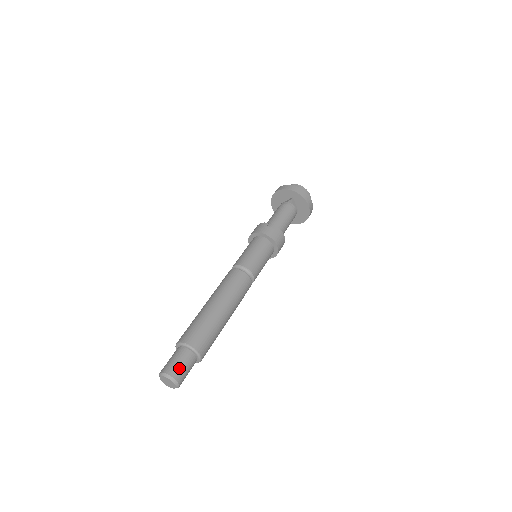
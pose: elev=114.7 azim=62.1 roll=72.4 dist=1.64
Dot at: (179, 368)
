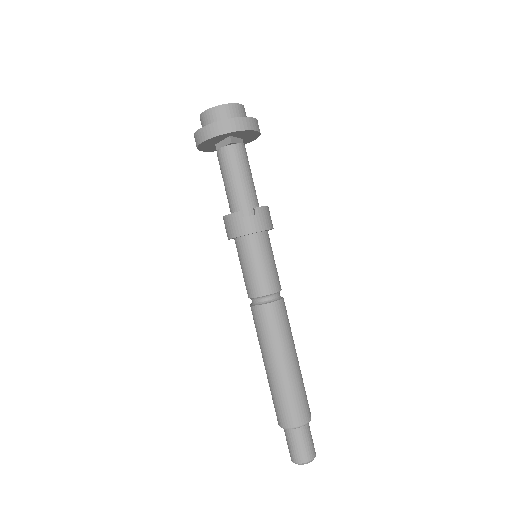
Dot at: (307, 449)
